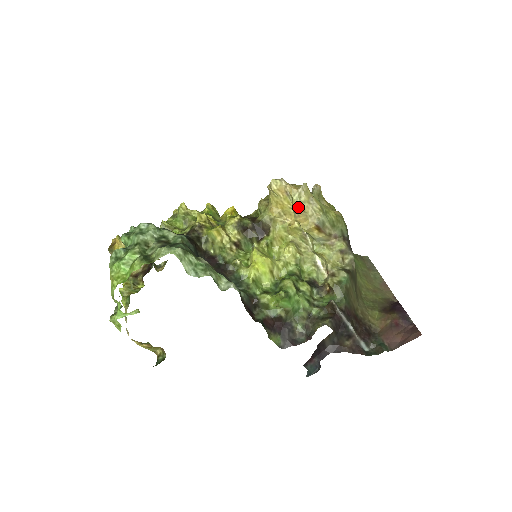
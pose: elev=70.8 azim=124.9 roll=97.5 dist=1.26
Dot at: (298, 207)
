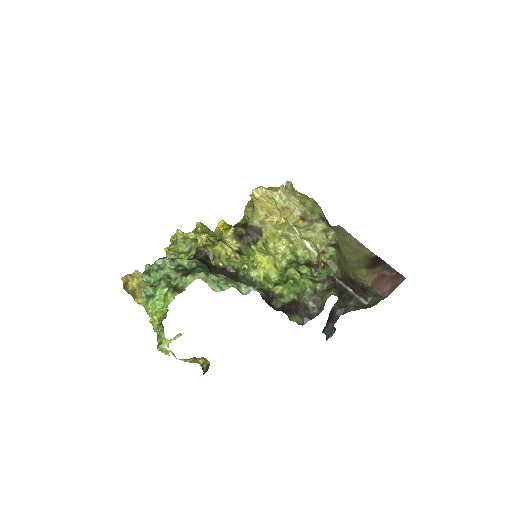
Dot at: (282, 206)
